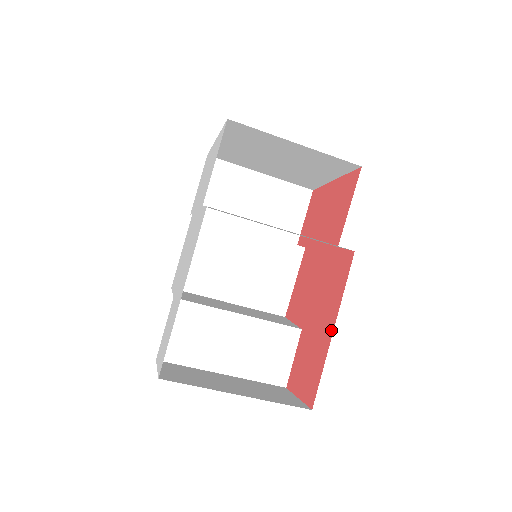
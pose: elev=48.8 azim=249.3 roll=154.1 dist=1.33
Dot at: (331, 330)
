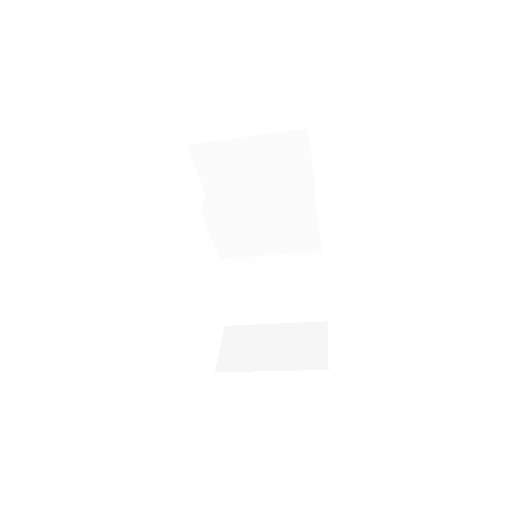
Dot at: occluded
